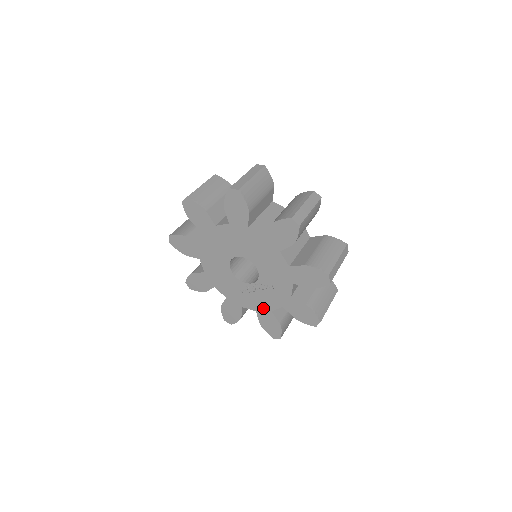
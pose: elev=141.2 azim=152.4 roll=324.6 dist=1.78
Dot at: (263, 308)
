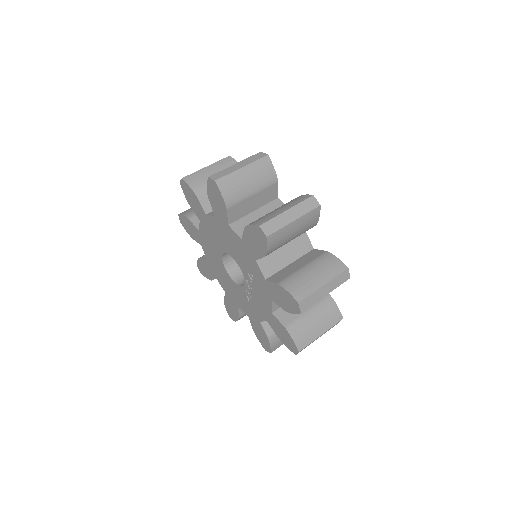
Dot at: (266, 312)
